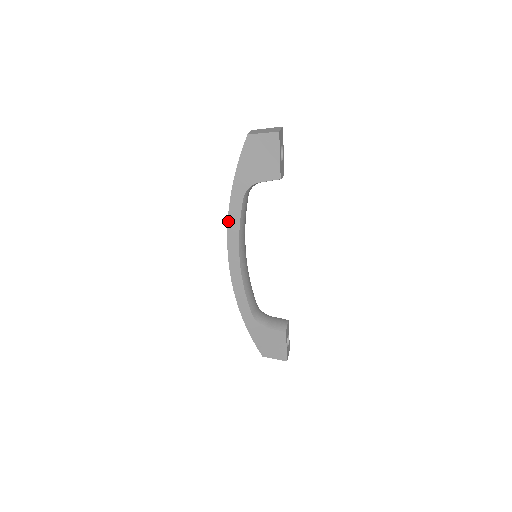
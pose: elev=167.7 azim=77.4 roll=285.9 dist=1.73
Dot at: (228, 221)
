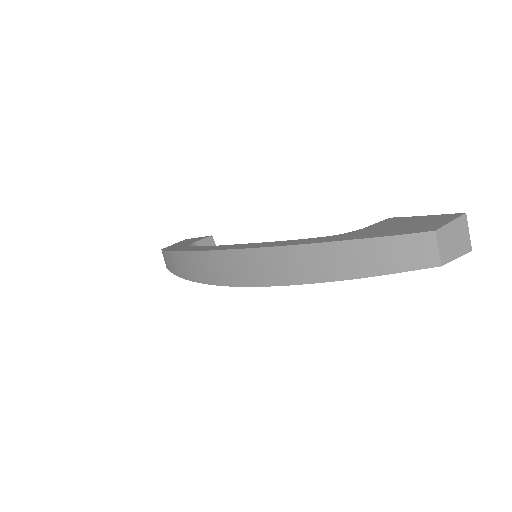
Dot at: occluded
